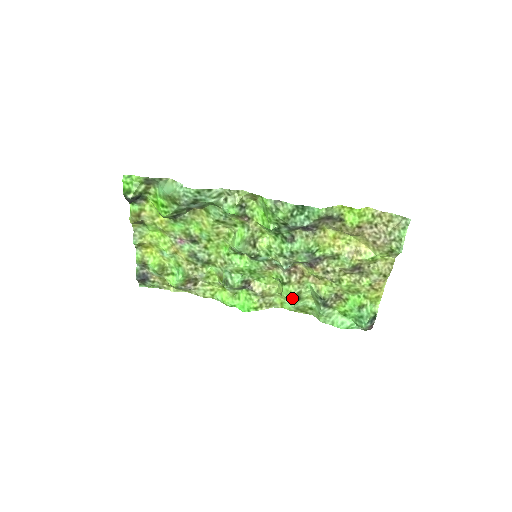
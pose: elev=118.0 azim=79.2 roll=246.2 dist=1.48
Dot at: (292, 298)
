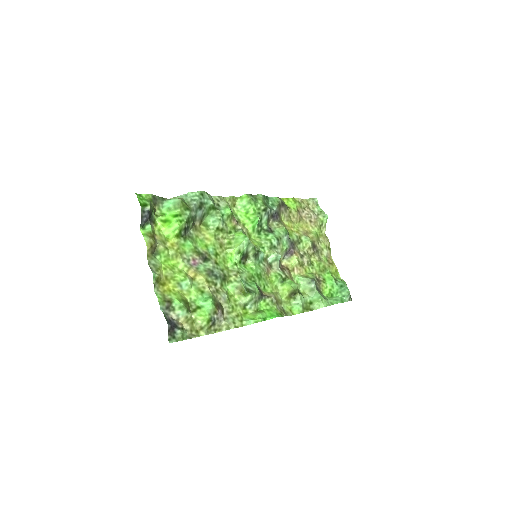
Dot at: (297, 289)
